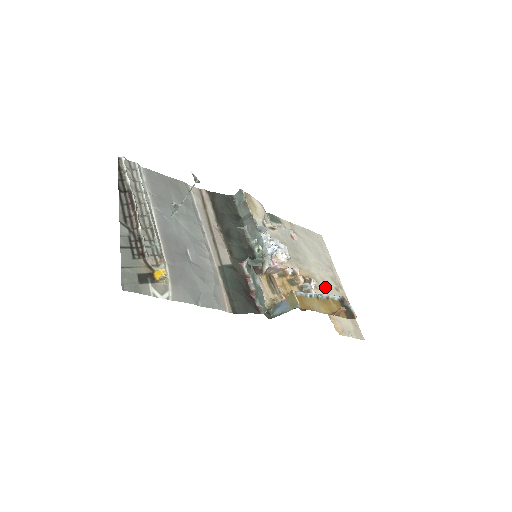
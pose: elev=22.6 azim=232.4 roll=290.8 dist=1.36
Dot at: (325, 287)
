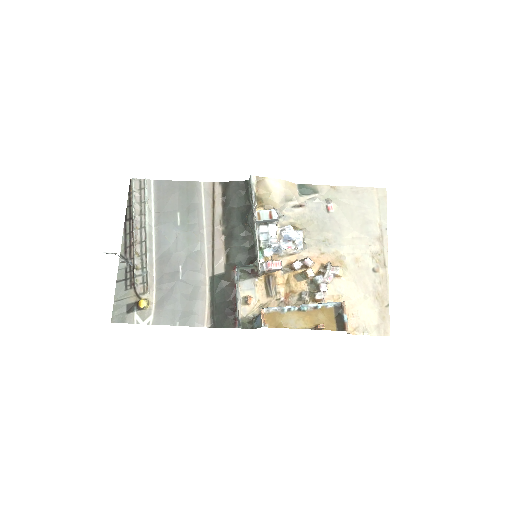
Dot at: (355, 271)
